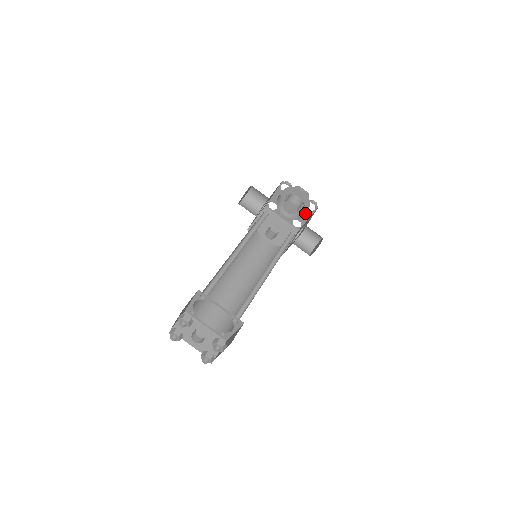
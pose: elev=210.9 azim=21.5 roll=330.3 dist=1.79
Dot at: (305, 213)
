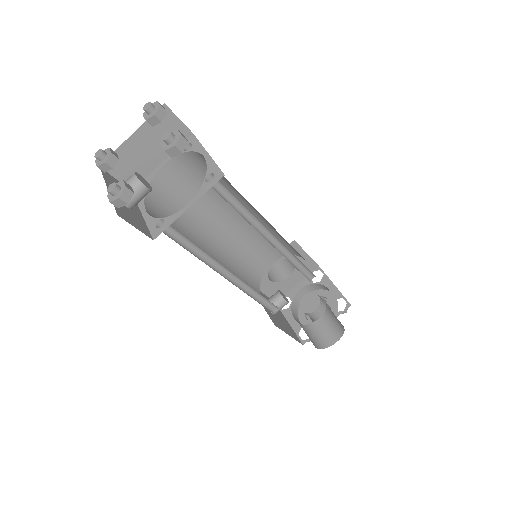
Dot at: occluded
